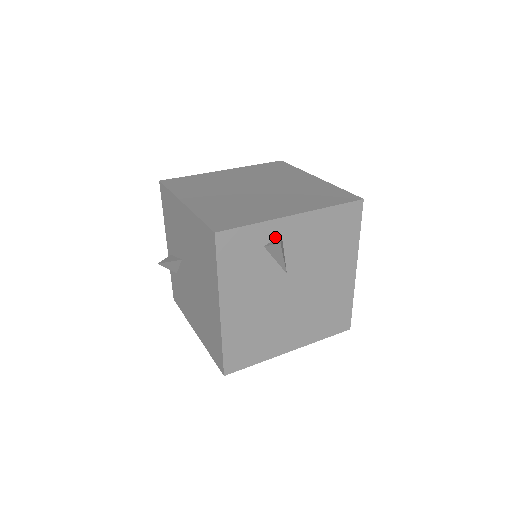
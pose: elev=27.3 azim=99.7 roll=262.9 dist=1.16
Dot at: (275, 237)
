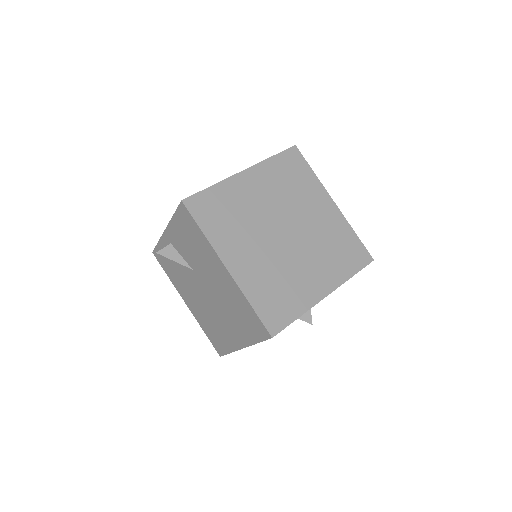
Dot at: occluded
